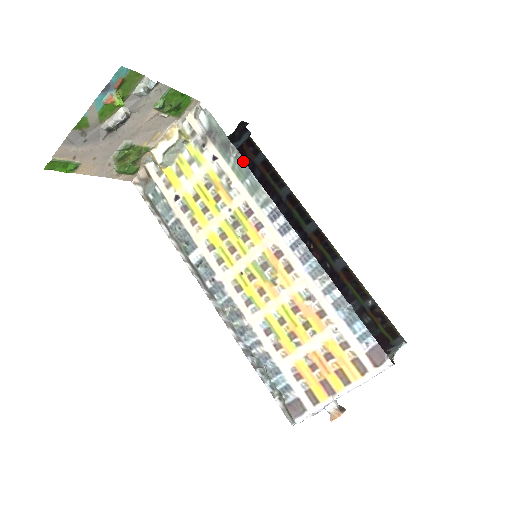
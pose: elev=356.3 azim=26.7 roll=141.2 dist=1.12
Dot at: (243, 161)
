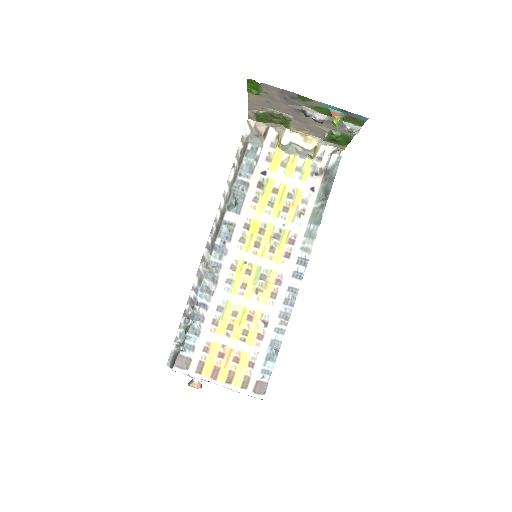
Dot at: (323, 212)
